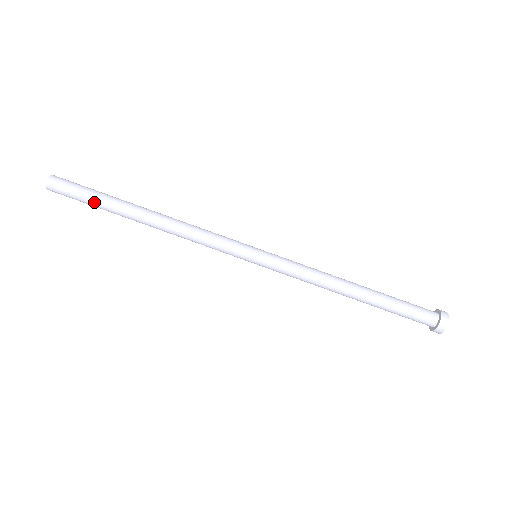
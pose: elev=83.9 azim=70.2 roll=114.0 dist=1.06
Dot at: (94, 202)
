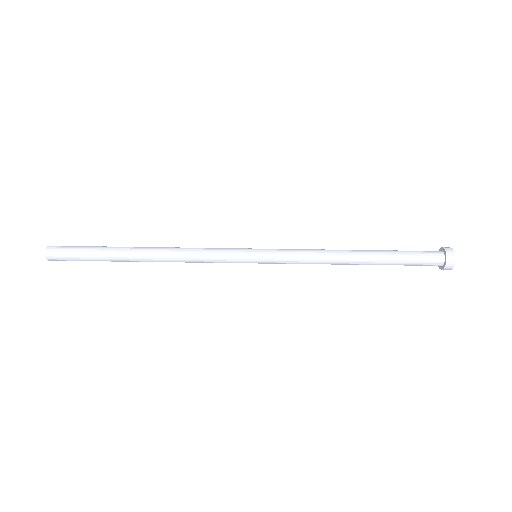
Dot at: (94, 260)
